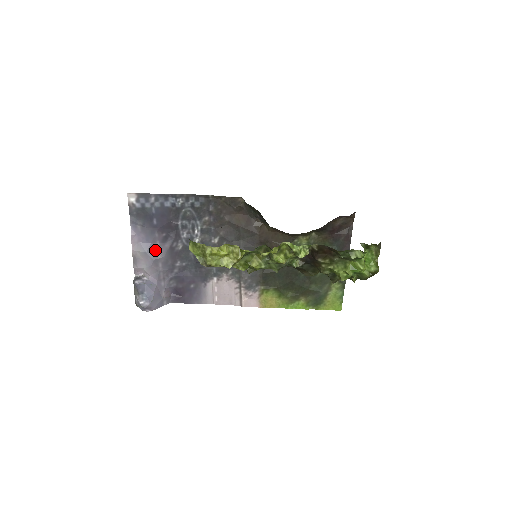
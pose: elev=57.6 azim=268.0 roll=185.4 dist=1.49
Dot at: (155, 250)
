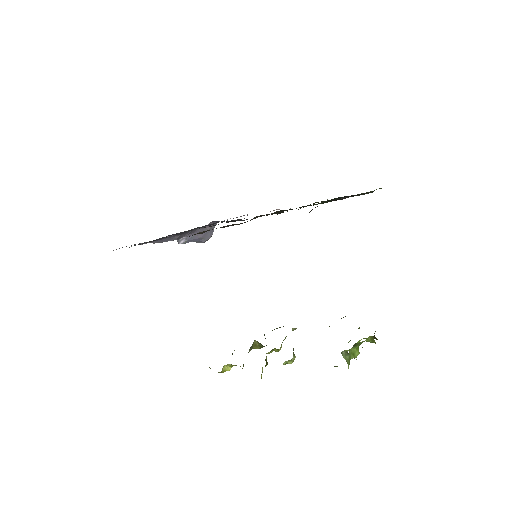
Dot at: (169, 238)
